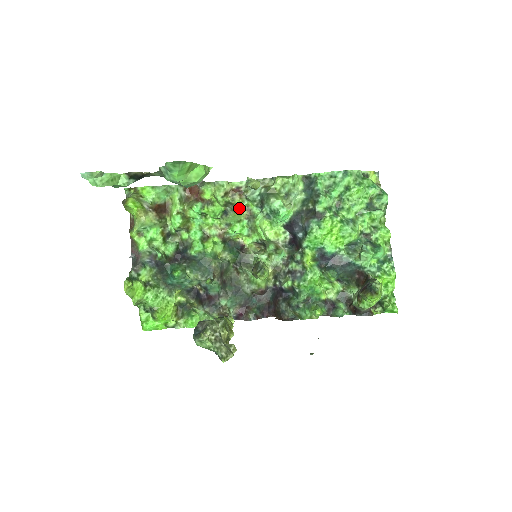
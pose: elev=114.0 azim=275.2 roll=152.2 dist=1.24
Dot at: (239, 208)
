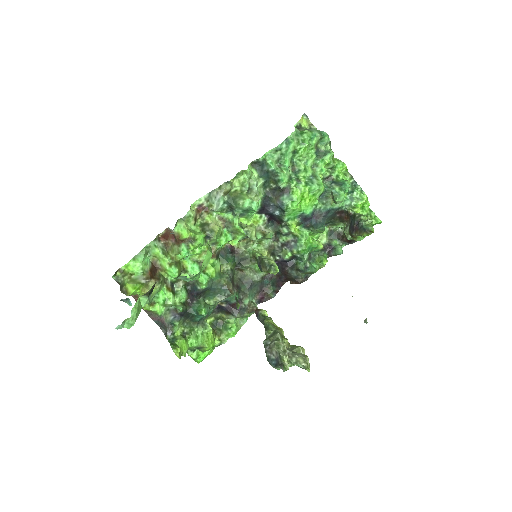
Dot at: (214, 224)
